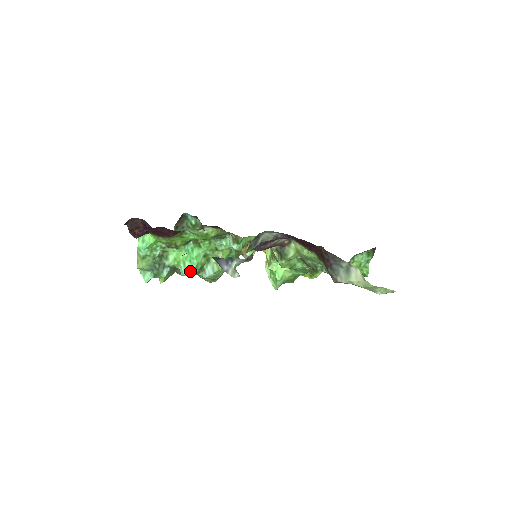
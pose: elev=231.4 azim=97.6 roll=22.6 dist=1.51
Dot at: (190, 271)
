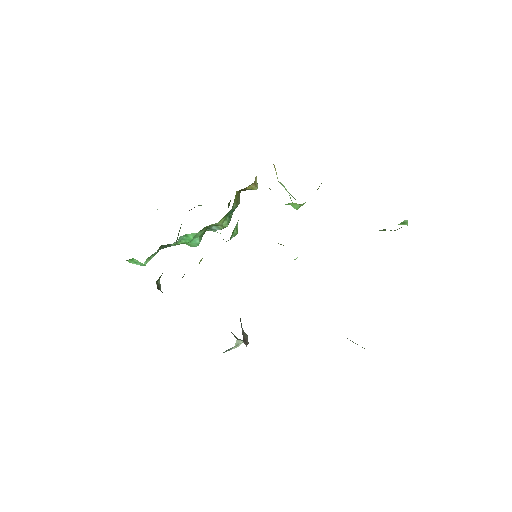
Dot at: (196, 245)
